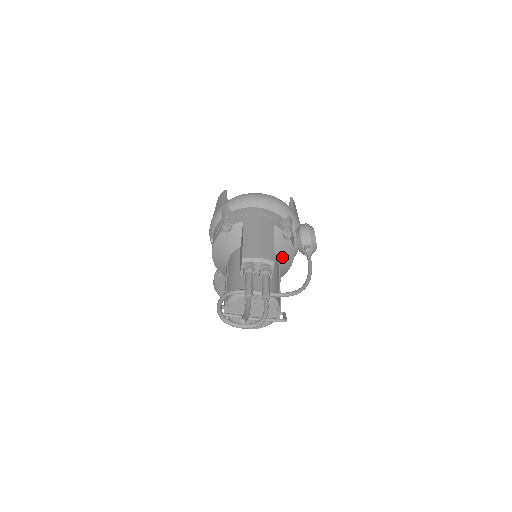
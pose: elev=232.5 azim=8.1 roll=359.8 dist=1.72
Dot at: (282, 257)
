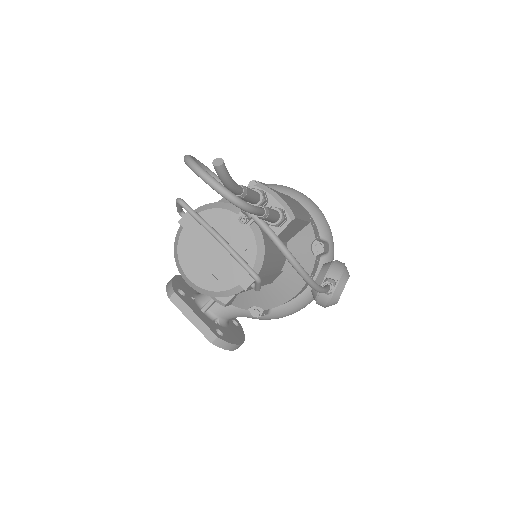
Dot at: (292, 267)
